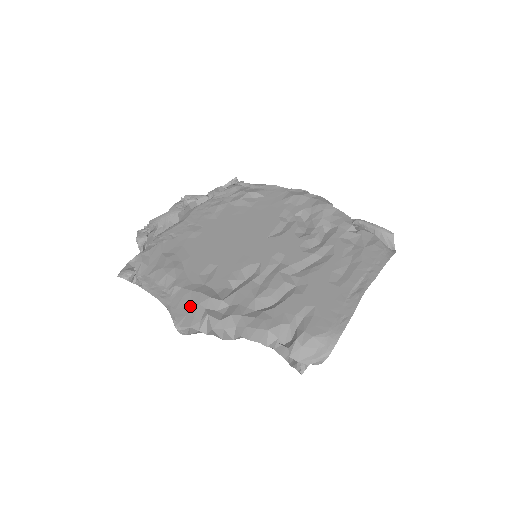
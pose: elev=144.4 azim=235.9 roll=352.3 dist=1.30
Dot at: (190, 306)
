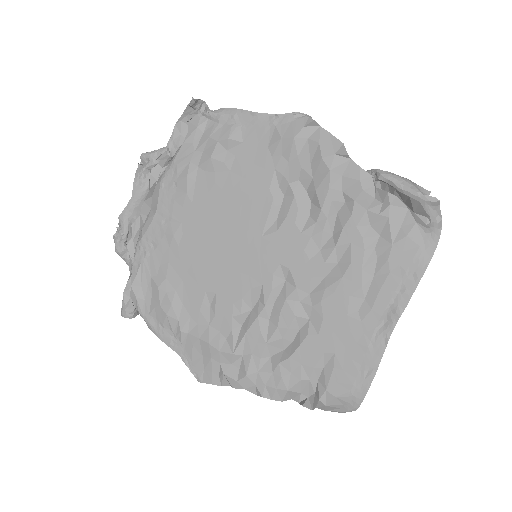
Dot at: (204, 359)
